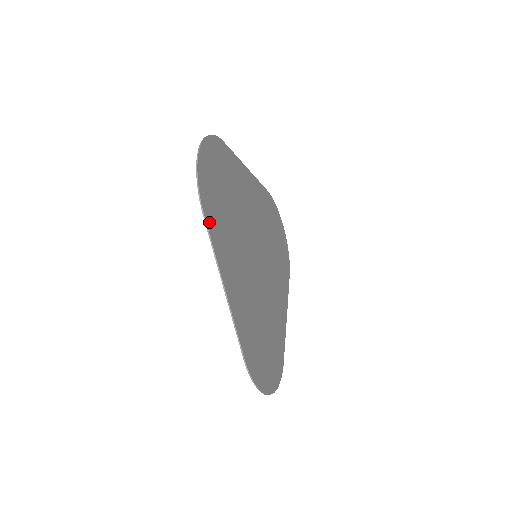
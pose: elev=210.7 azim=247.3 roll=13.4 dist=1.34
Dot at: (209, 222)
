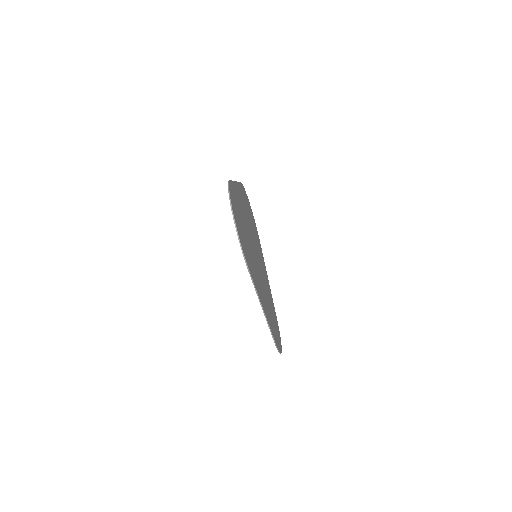
Dot at: (241, 187)
